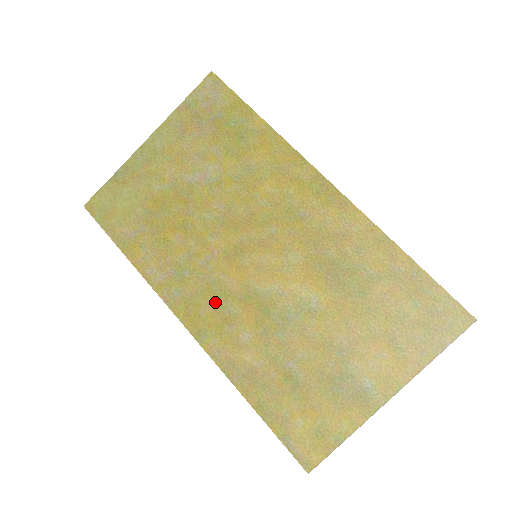
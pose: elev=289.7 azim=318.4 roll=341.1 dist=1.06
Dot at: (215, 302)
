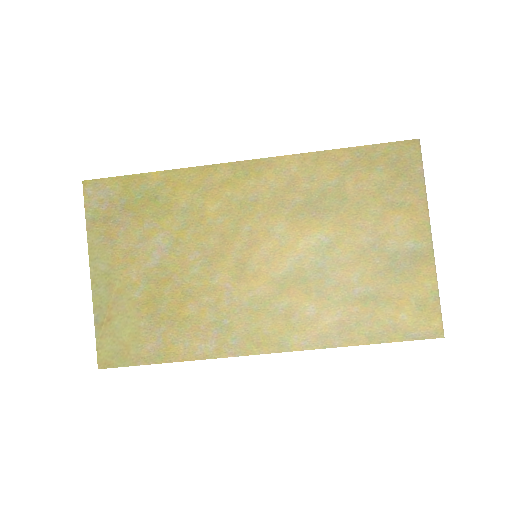
Dot at: (266, 315)
